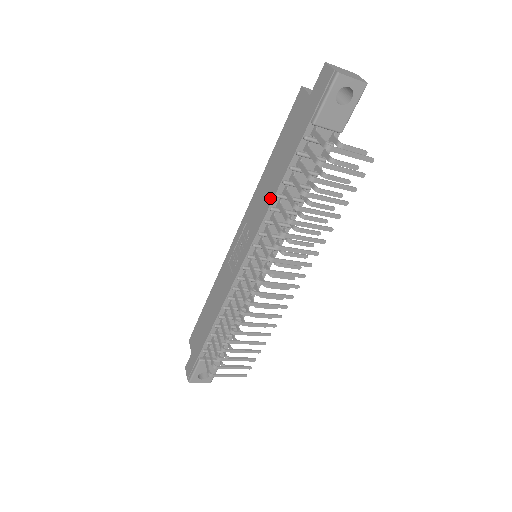
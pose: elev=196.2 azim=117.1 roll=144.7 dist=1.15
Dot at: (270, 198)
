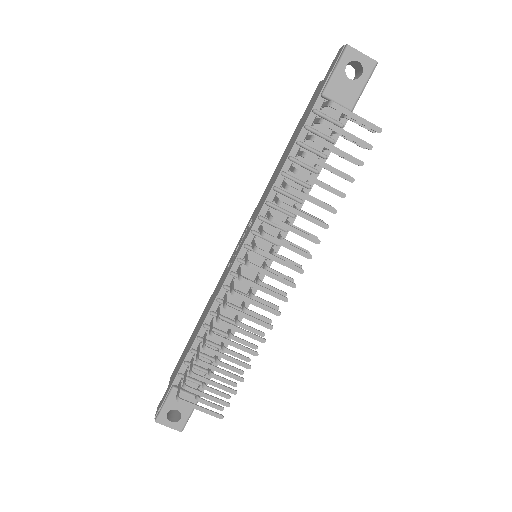
Dot at: (275, 178)
